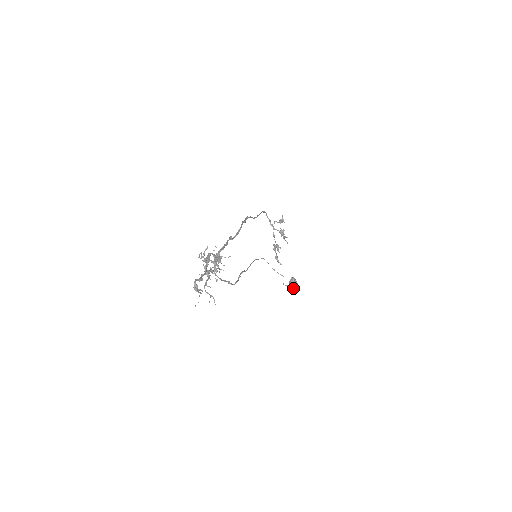
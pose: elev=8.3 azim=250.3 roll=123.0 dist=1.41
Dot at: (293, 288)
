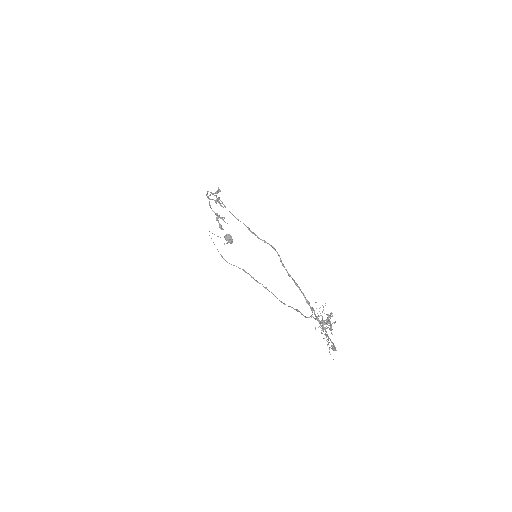
Dot at: (230, 243)
